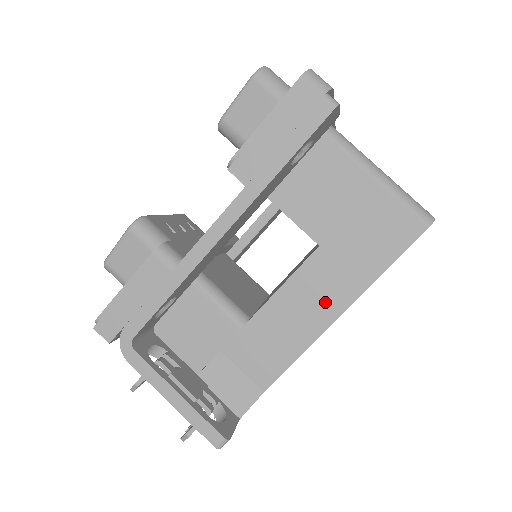
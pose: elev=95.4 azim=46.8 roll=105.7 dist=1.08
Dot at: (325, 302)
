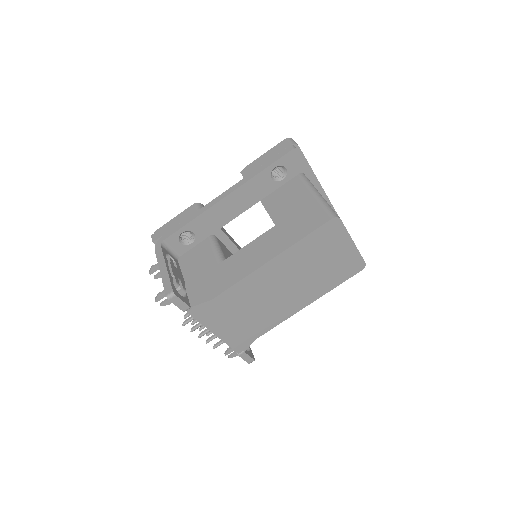
Dot at: (265, 253)
